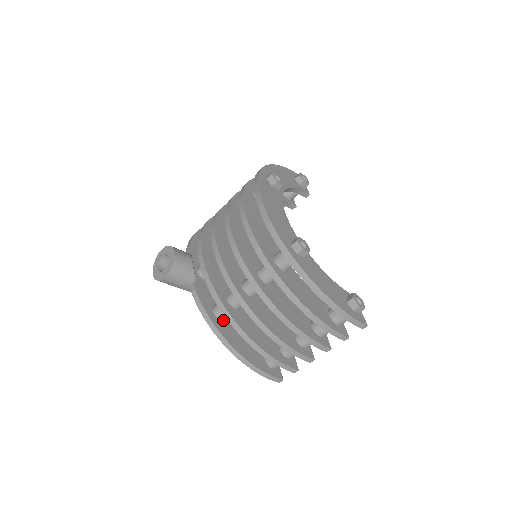
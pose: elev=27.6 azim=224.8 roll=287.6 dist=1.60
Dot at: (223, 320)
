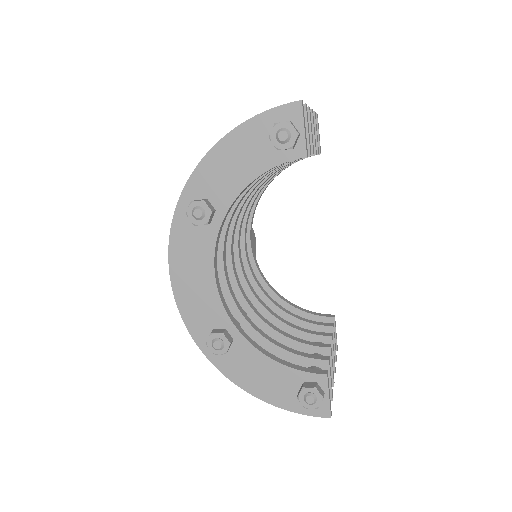
Dot at: occluded
